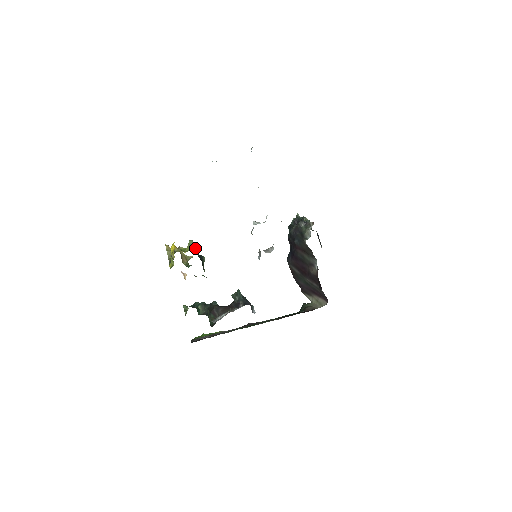
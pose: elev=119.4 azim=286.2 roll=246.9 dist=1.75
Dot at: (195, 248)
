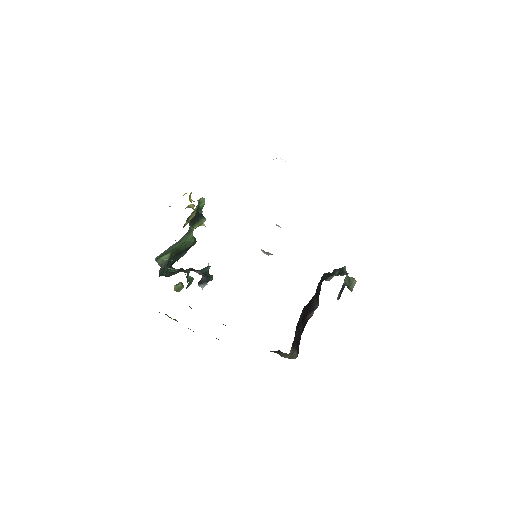
Dot at: (201, 204)
